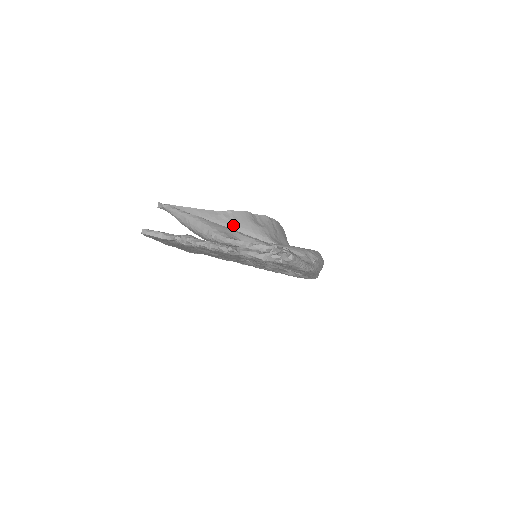
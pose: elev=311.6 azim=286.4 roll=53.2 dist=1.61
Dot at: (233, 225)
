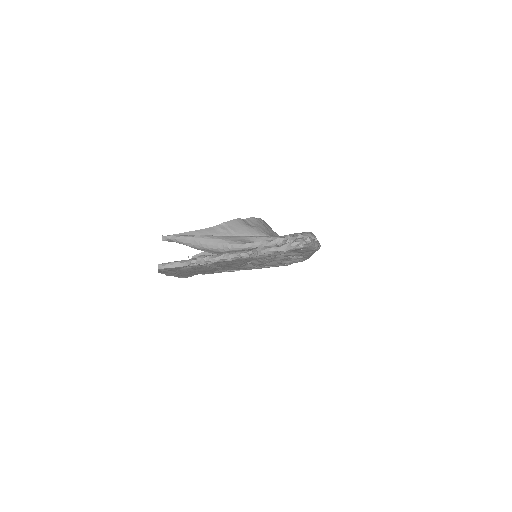
Dot at: (232, 234)
